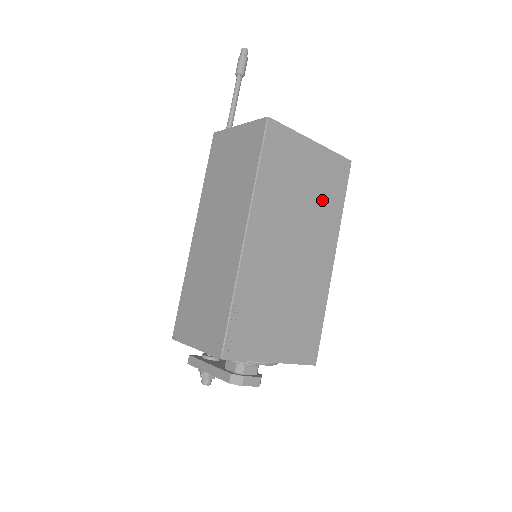
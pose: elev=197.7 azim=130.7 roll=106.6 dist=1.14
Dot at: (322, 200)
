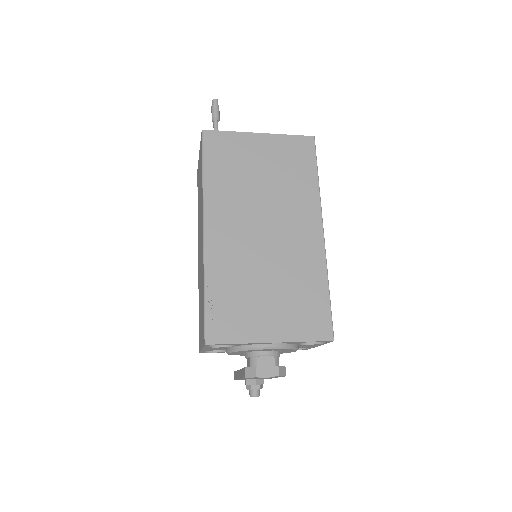
Dot at: (287, 179)
